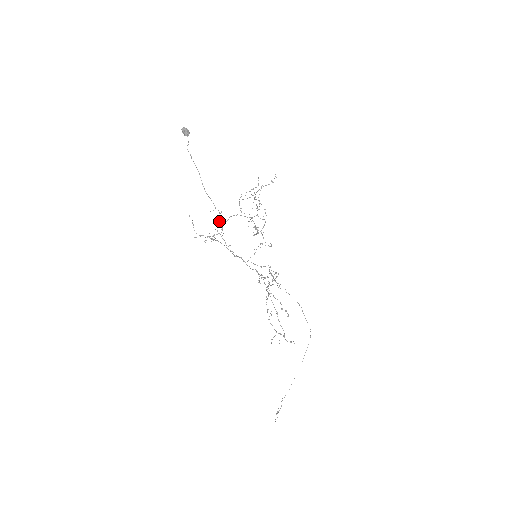
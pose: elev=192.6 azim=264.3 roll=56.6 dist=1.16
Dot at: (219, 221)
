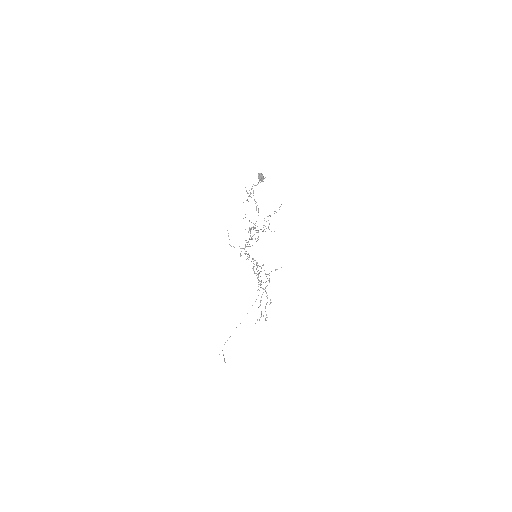
Dot at: occluded
